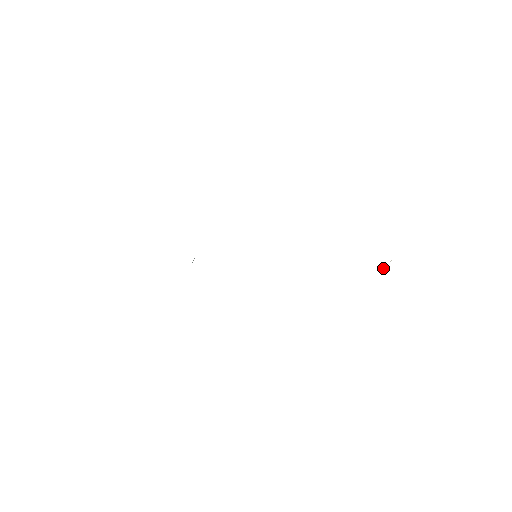
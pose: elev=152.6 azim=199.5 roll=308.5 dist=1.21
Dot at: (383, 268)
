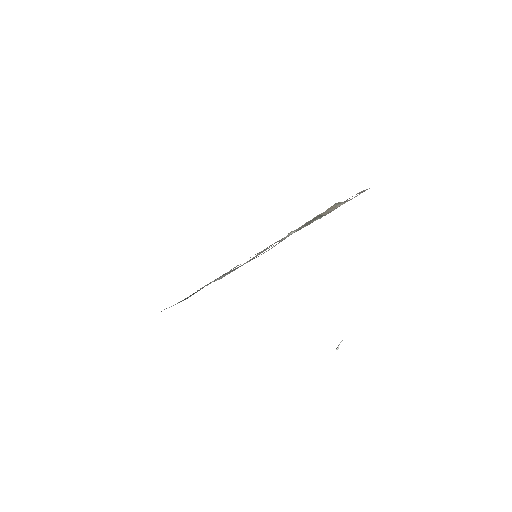
Dot at: (339, 344)
